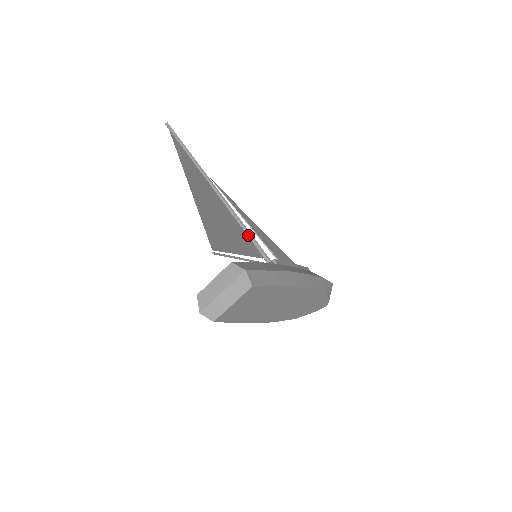
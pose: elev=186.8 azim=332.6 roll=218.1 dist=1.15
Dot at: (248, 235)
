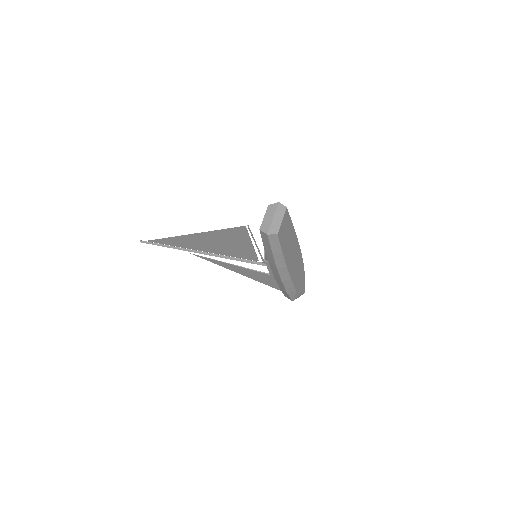
Dot at: (240, 259)
